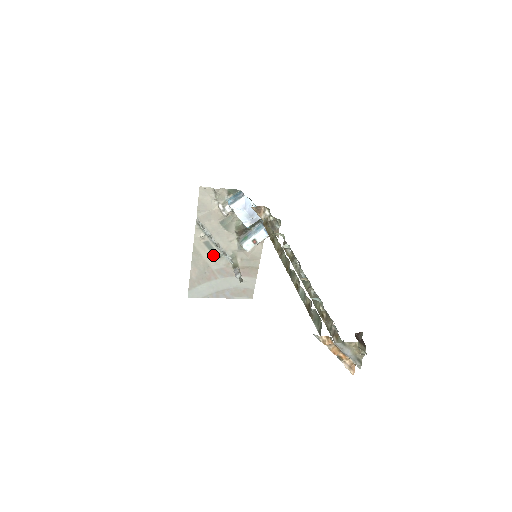
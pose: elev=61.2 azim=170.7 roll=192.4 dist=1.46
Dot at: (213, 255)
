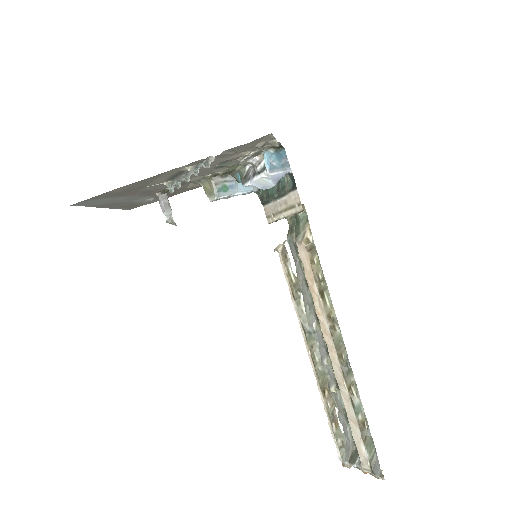
Dot at: (165, 180)
